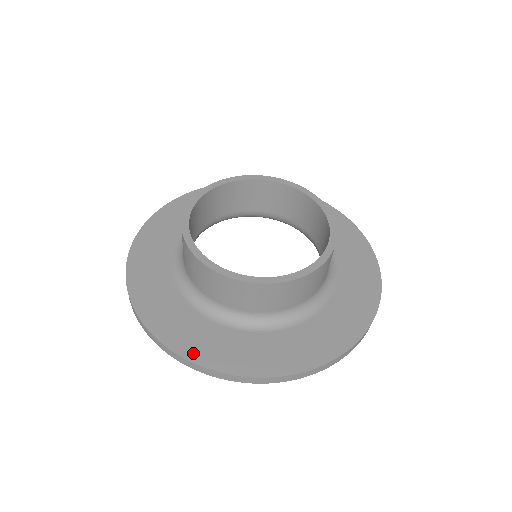
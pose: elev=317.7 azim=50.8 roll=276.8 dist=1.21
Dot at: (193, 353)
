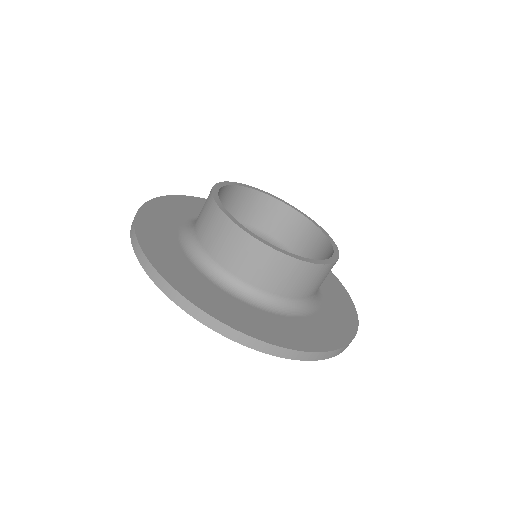
Dot at: (300, 344)
